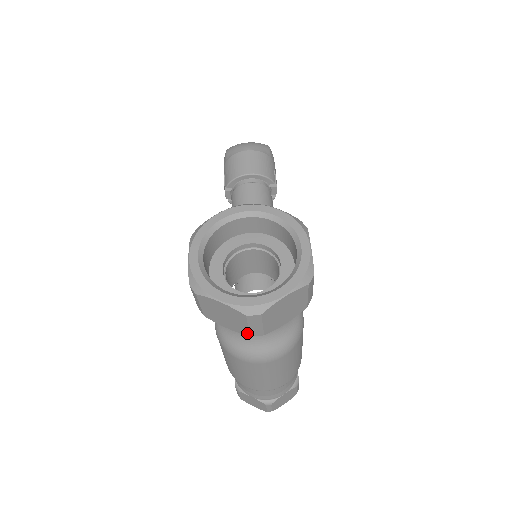
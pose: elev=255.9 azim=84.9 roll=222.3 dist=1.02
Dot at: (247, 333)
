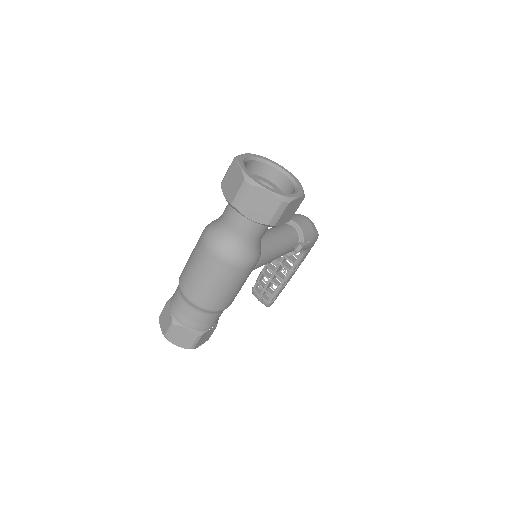
Dot at: (232, 200)
